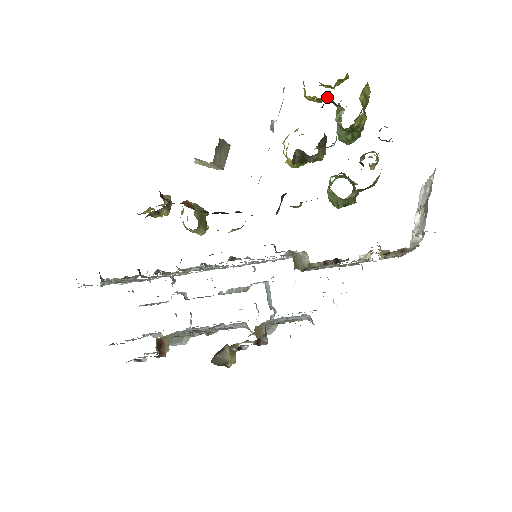
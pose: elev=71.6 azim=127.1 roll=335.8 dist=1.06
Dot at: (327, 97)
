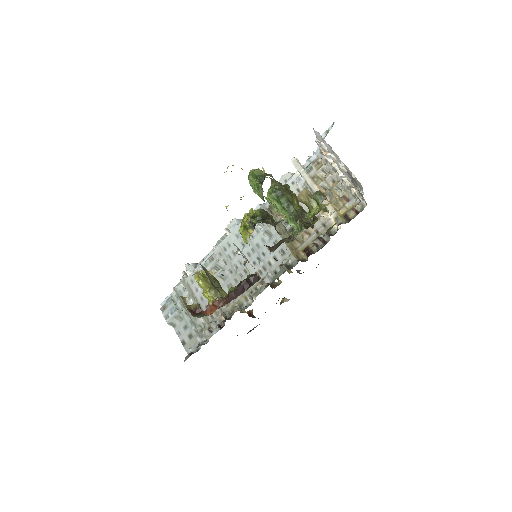
Dot at: occluded
